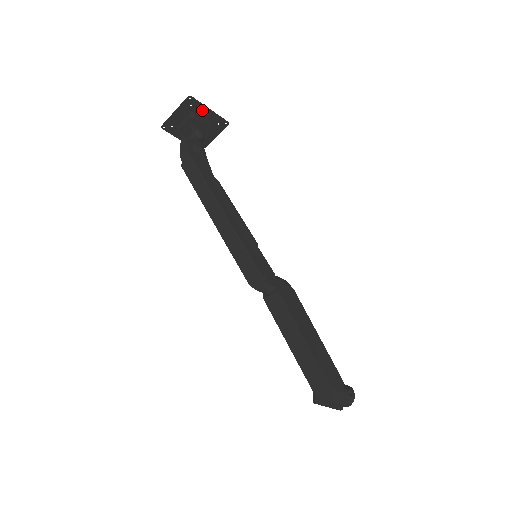
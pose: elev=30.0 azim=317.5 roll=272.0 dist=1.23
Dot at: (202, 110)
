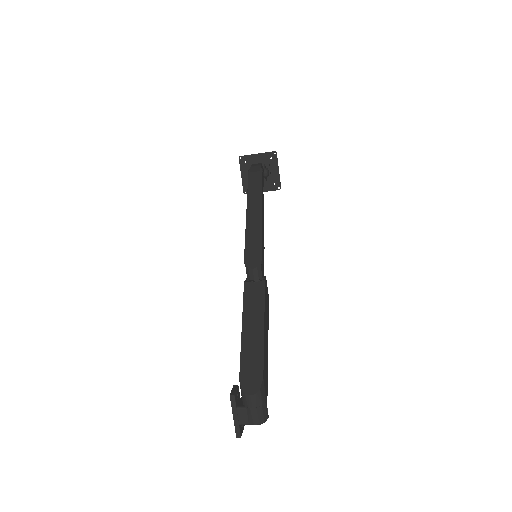
Dot at: (274, 166)
